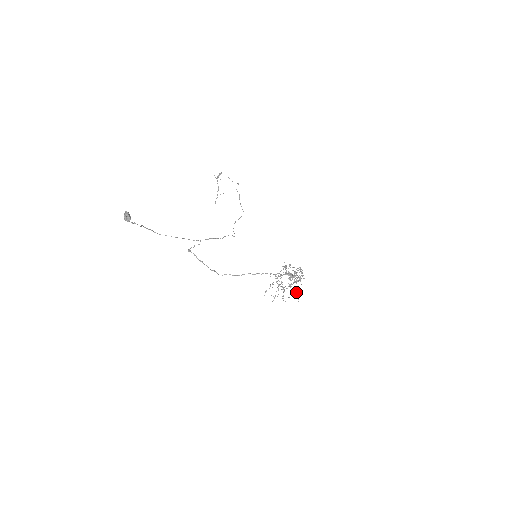
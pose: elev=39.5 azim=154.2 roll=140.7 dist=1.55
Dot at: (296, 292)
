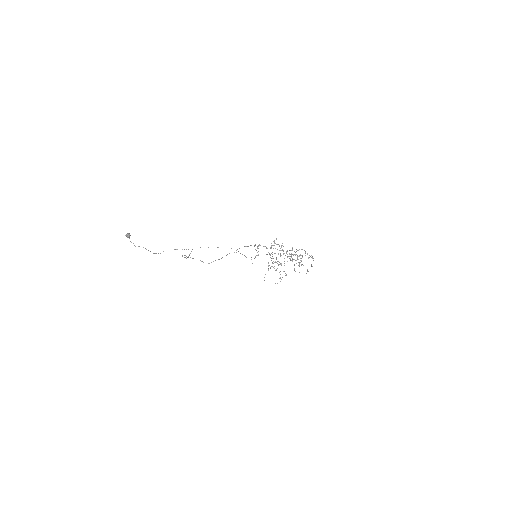
Dot at: (289, 258)
